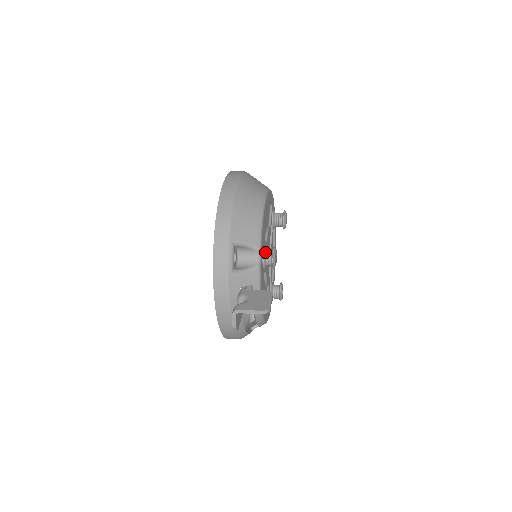
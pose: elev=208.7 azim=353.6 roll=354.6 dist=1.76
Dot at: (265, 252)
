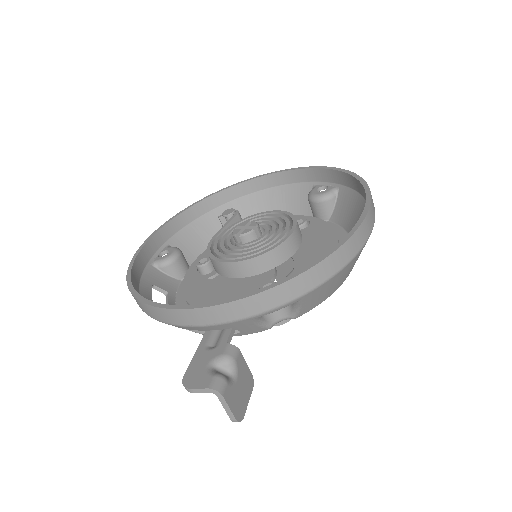
Dot at: occluded
